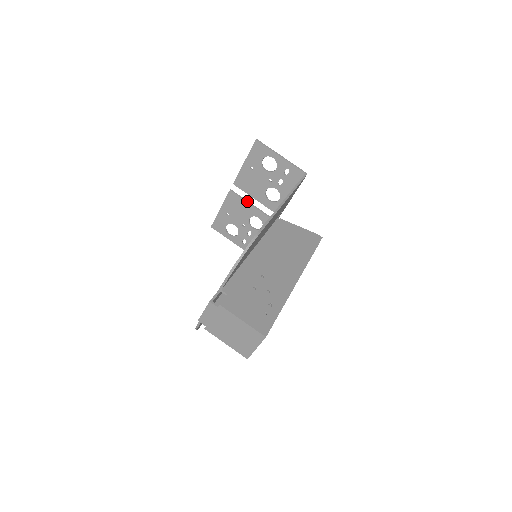
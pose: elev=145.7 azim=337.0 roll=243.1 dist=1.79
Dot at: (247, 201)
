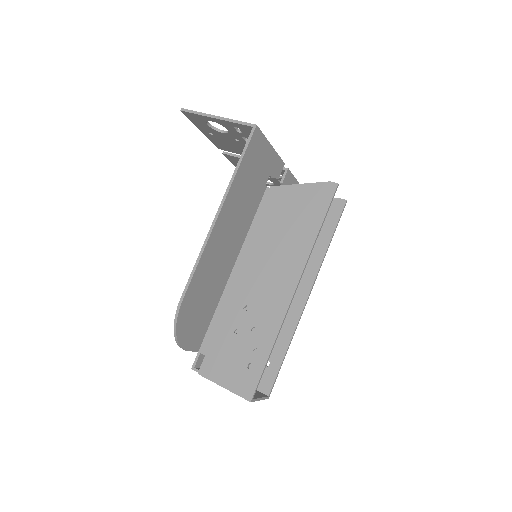
Dot at: occluded
